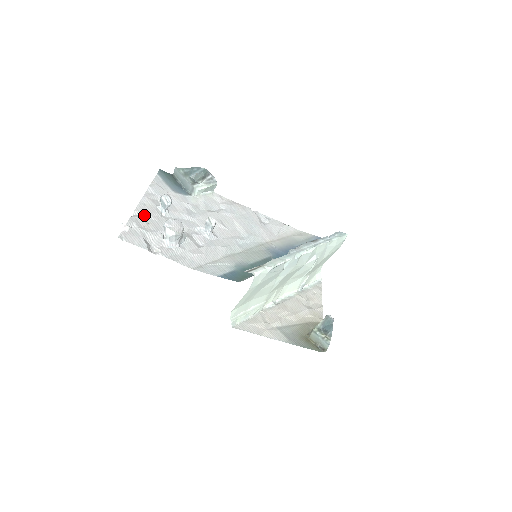
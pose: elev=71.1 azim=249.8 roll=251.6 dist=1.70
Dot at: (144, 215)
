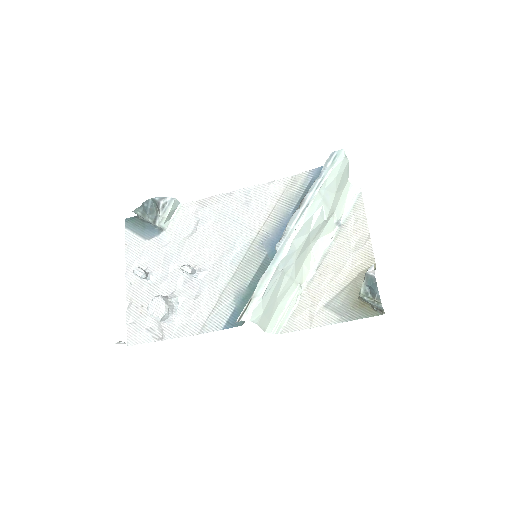
Dot at: (135, 299)
